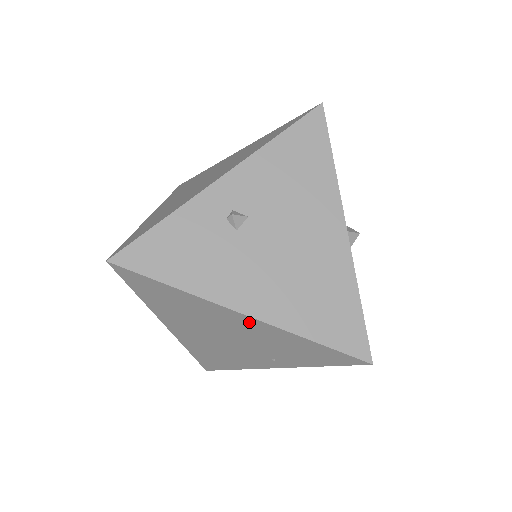
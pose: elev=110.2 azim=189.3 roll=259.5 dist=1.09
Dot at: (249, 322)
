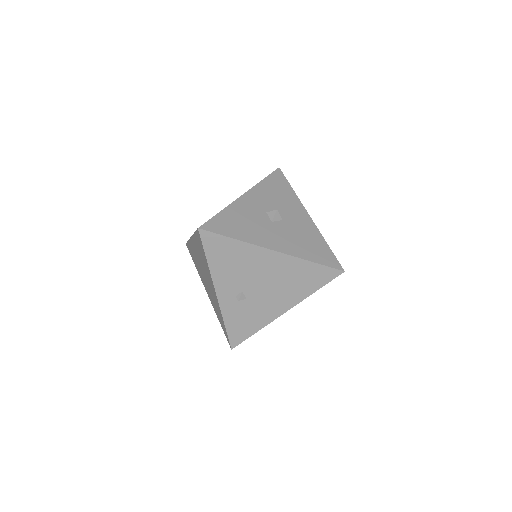
Dot at: occluded
